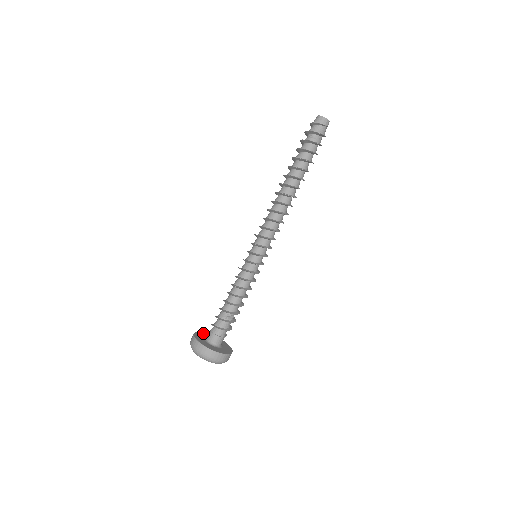
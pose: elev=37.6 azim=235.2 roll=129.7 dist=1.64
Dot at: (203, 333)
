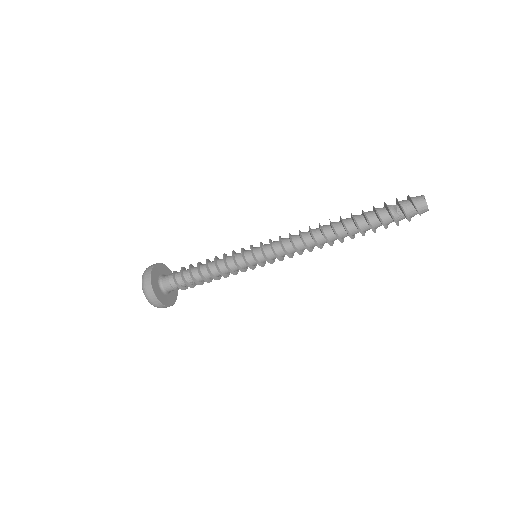
Dot at: (157, 267)
